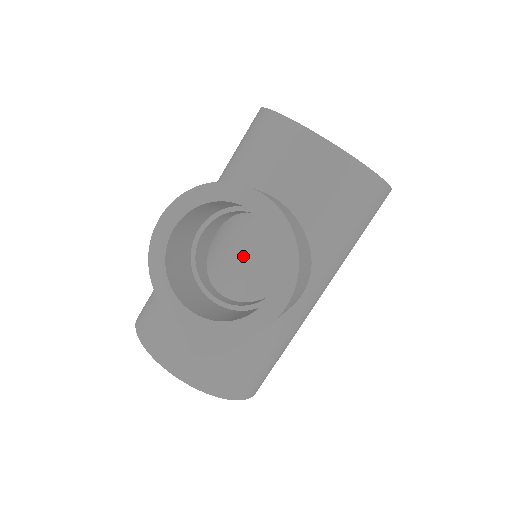
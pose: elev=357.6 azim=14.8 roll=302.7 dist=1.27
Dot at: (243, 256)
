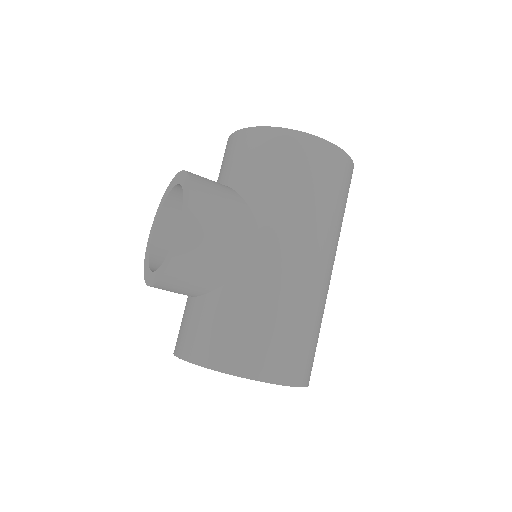
Dot at: occluded
